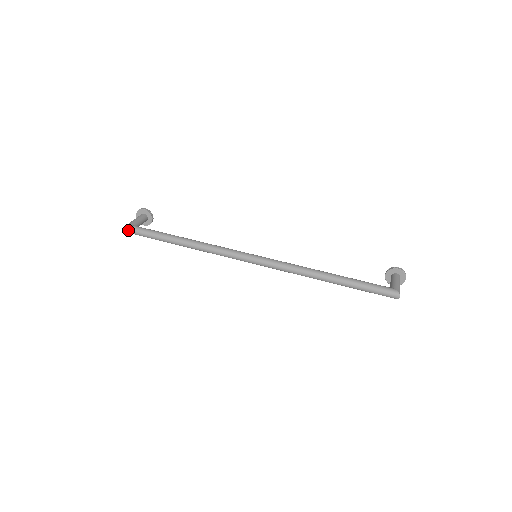
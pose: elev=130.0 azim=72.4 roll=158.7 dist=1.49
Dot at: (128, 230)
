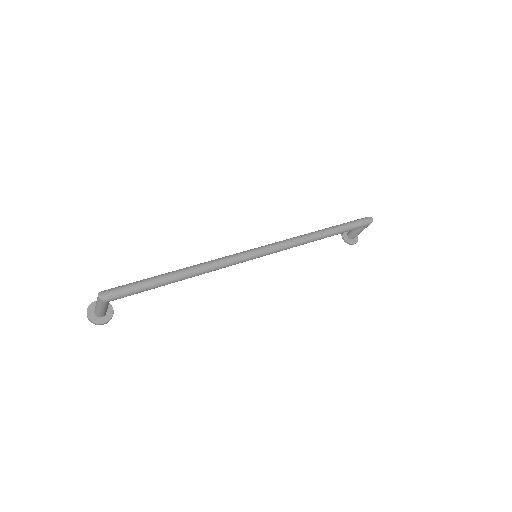
Dot at: (106, 293)
